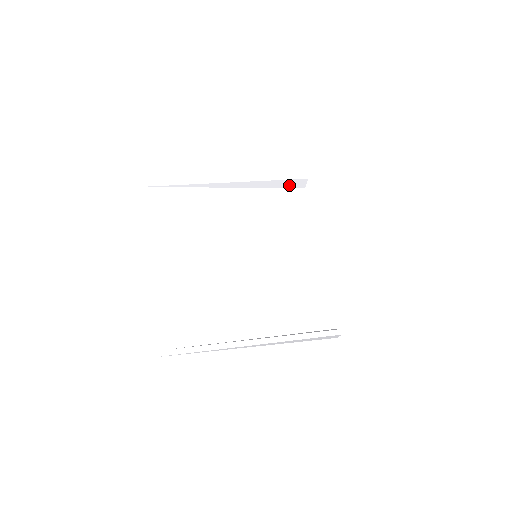
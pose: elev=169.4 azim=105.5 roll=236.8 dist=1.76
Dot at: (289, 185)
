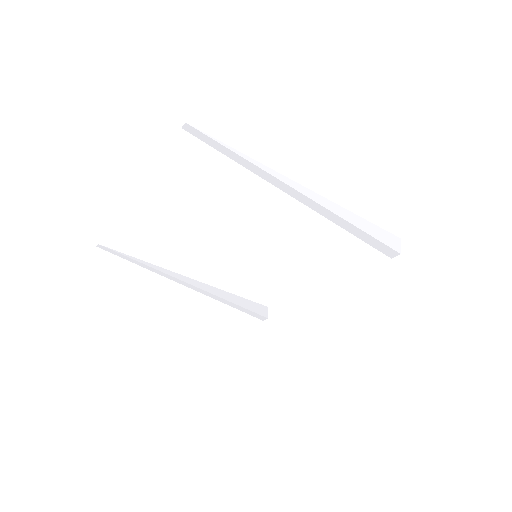
Dot at: (252, 308)
